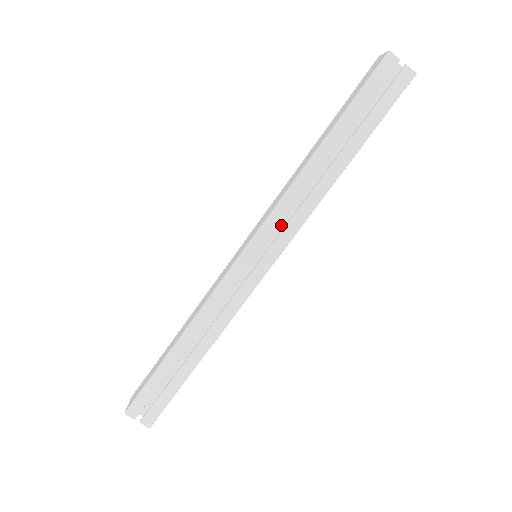
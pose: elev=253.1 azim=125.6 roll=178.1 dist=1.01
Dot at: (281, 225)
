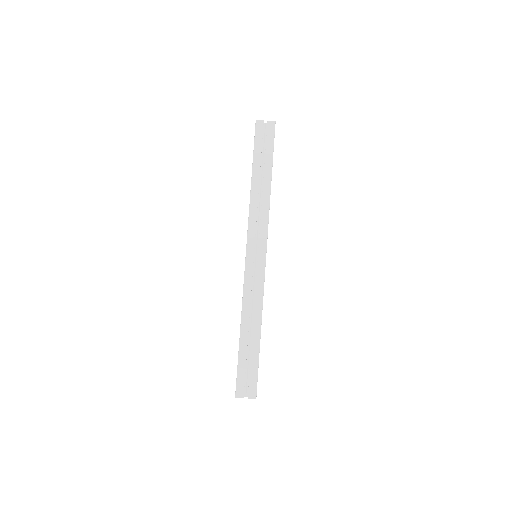
Dot at: (258, 231)
